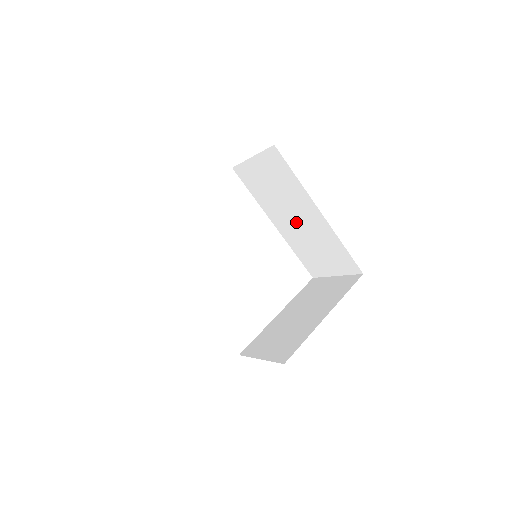
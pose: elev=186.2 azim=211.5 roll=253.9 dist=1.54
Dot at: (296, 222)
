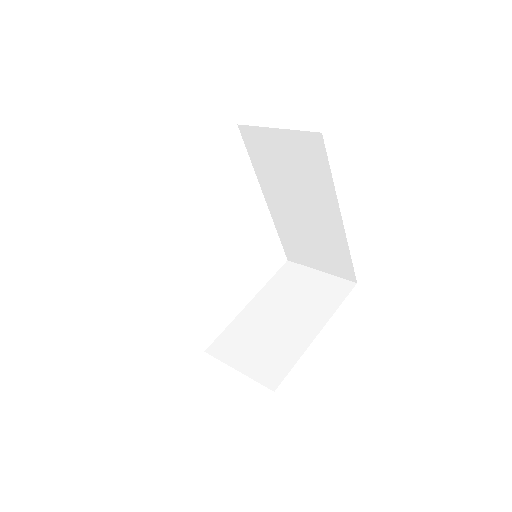
Dot at: (300, 211)
